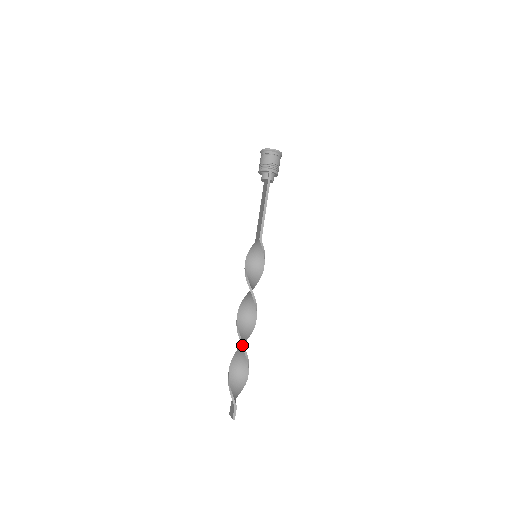
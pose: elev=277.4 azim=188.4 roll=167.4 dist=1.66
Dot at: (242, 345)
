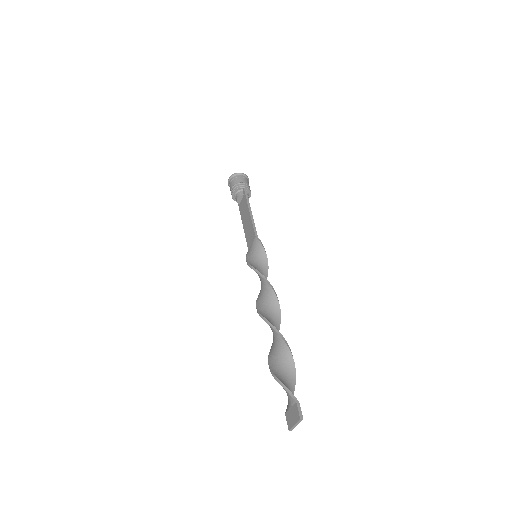
Dot at: (277, 332)
